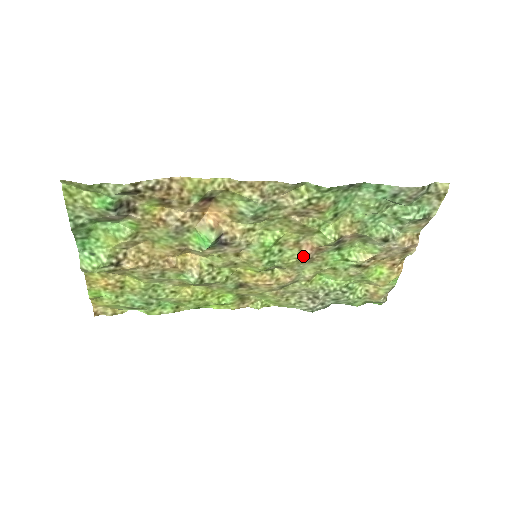
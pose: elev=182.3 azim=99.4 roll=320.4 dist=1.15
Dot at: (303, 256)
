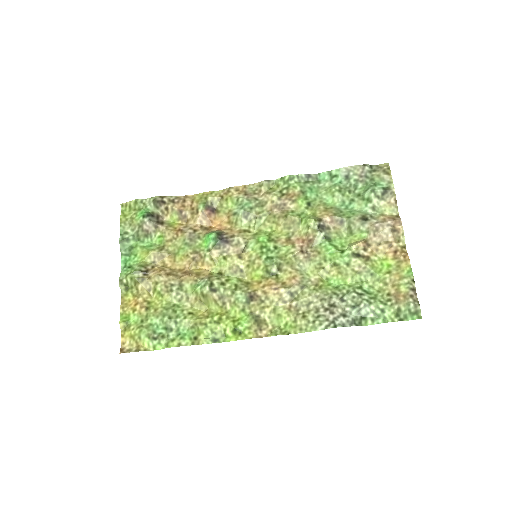
Dot at: (297, 249)
